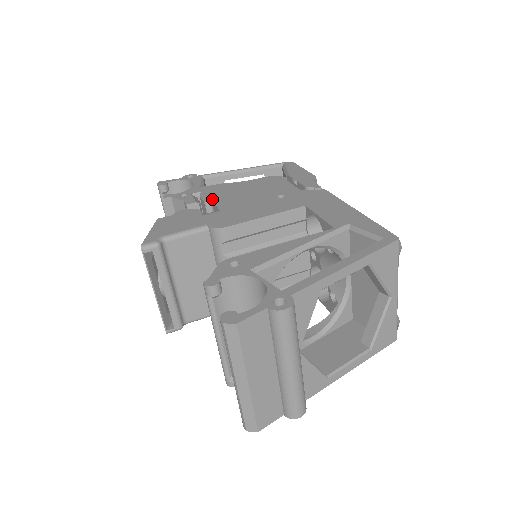
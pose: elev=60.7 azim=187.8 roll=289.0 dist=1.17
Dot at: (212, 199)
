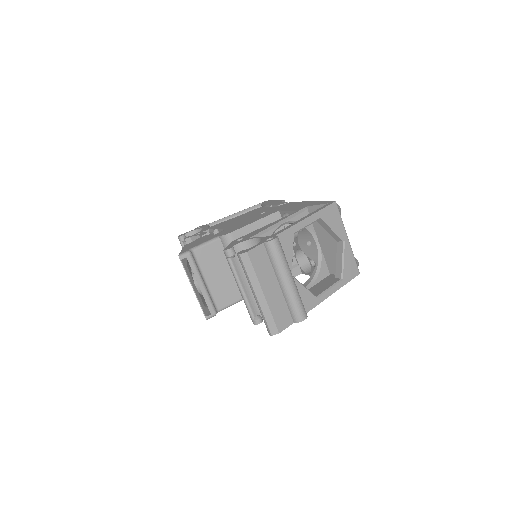
Dot at: (218, 228)
